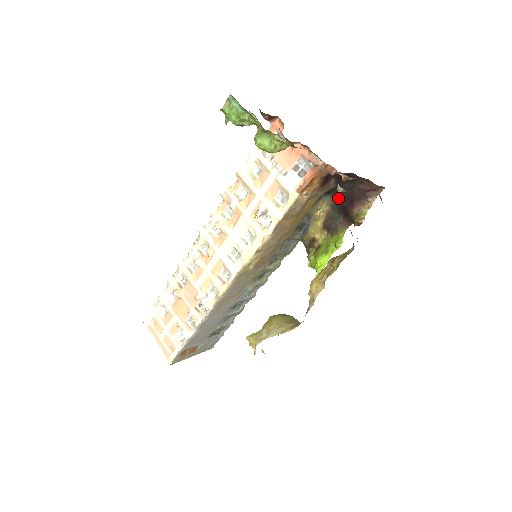
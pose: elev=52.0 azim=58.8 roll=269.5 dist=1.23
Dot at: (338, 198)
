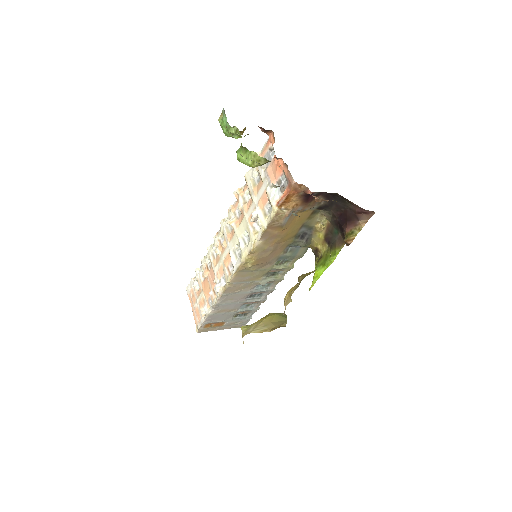
Dot at: (334, 214)
